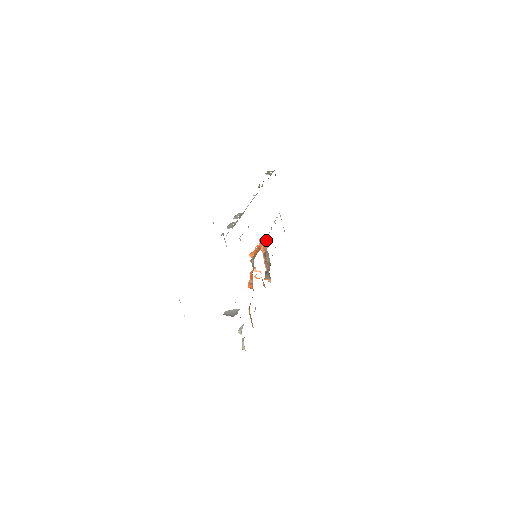
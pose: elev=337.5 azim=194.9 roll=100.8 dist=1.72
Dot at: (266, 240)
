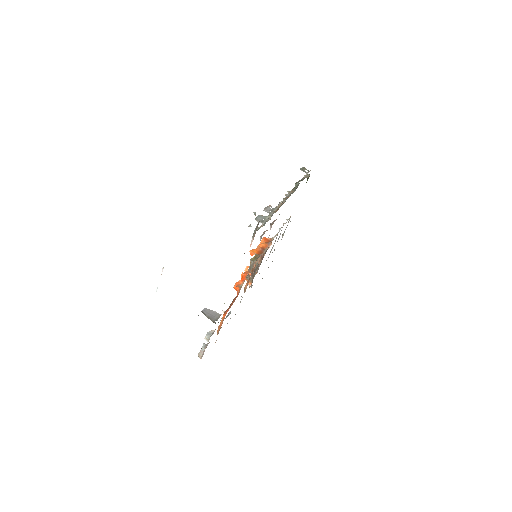
Dot at: occluded
